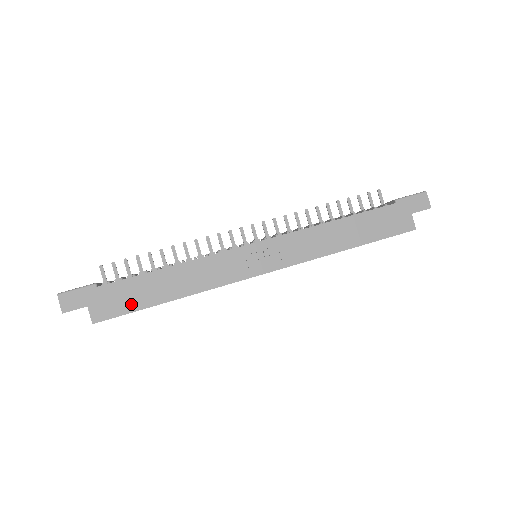
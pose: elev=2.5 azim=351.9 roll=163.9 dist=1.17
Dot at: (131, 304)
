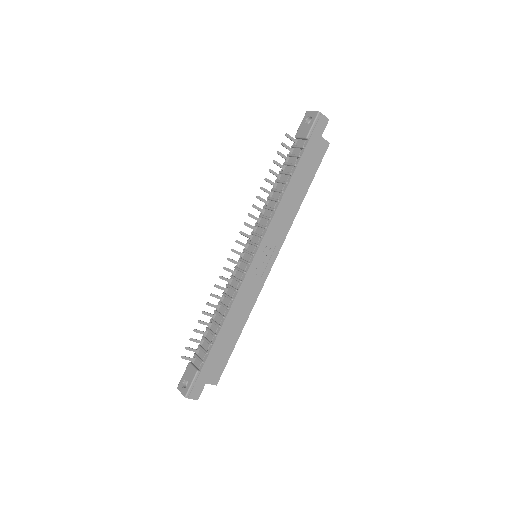
Dot at: (225, 356)
